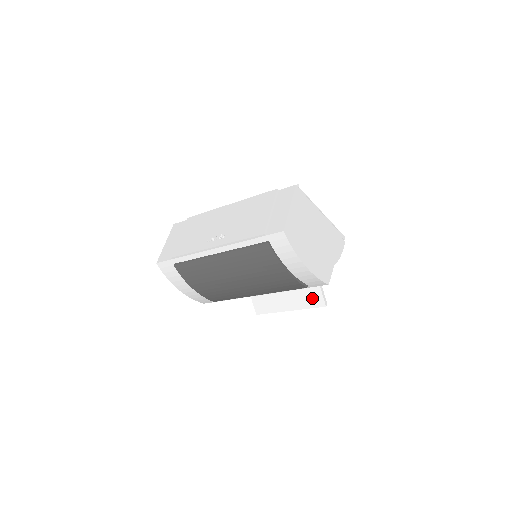
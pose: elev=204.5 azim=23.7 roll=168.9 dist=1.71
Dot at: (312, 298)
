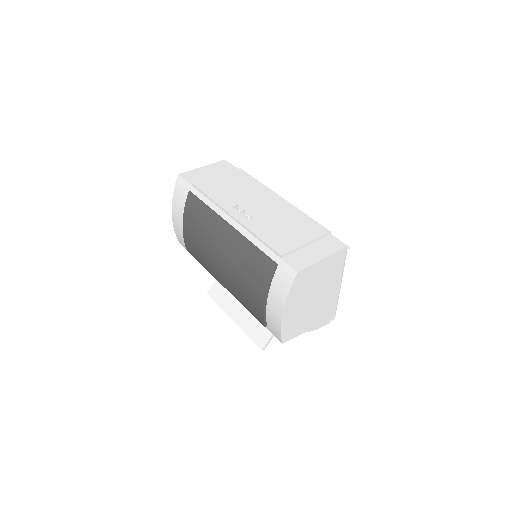
Dot at: (259, 332)
